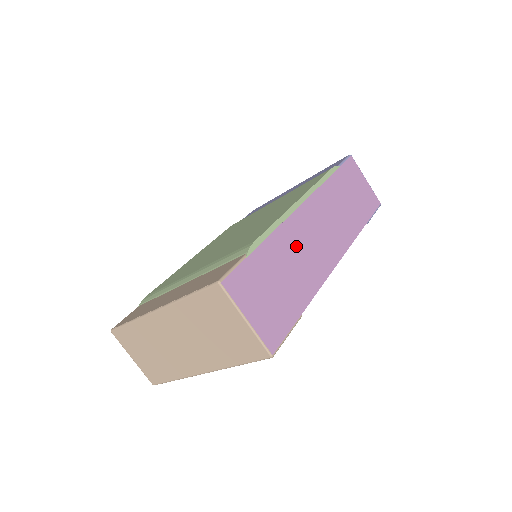
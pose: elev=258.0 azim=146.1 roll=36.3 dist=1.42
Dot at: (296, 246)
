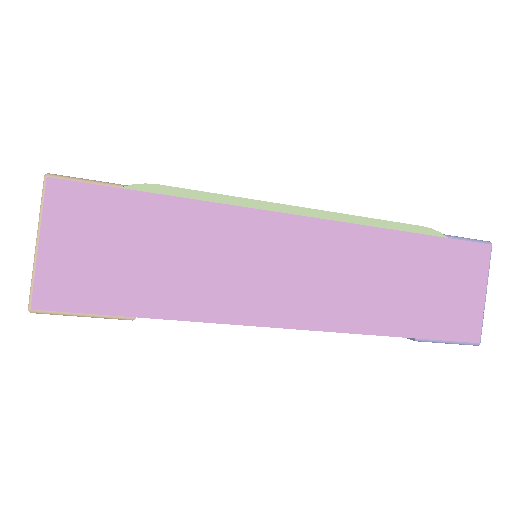
Dot at: (227, 247)
